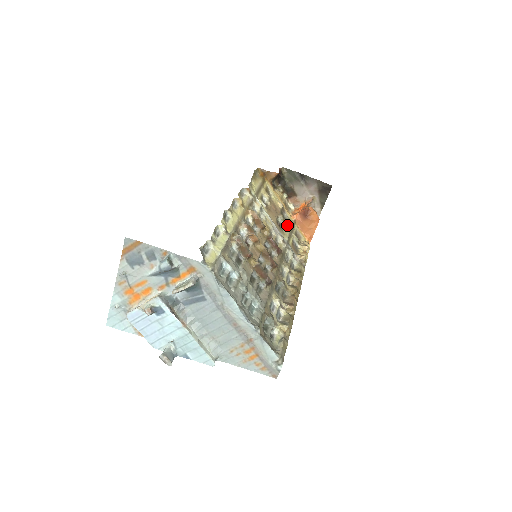
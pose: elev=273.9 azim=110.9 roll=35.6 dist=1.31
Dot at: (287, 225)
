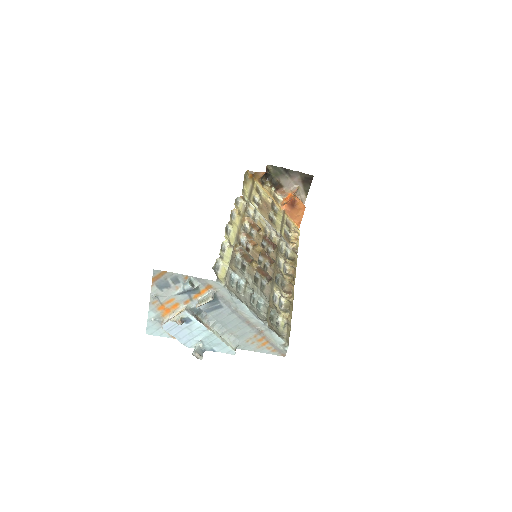
Dot at: (278, 218)
